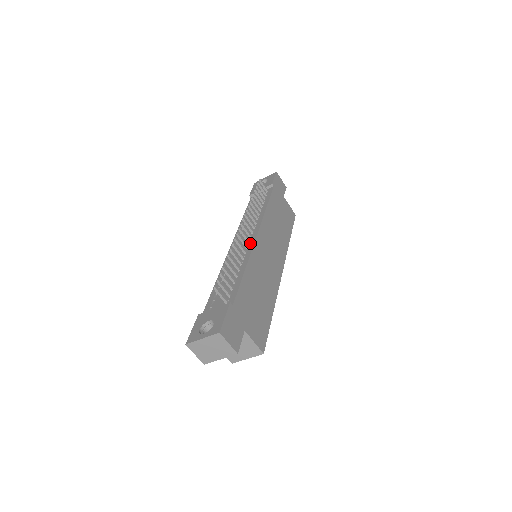
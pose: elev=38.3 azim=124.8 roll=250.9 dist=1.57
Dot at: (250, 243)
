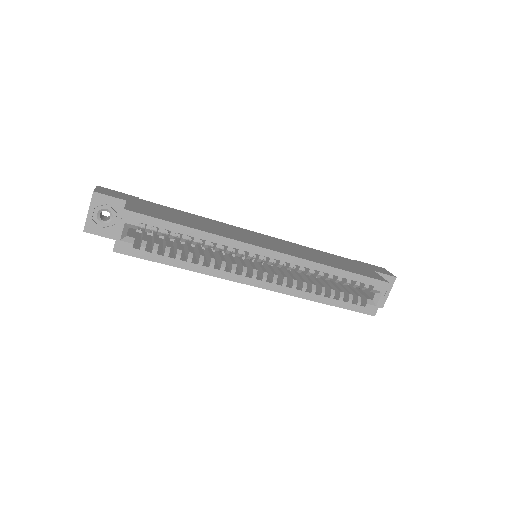
Dot at: occluded
